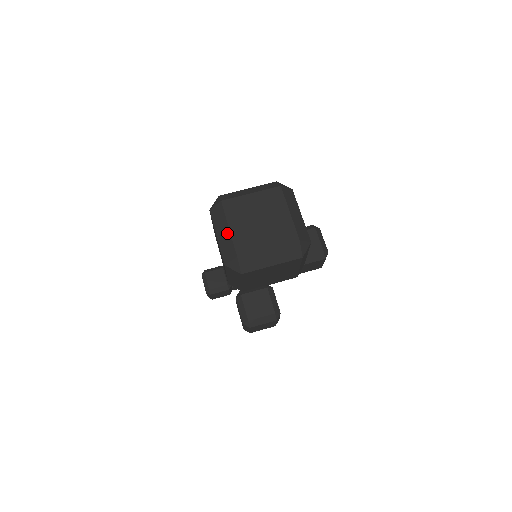
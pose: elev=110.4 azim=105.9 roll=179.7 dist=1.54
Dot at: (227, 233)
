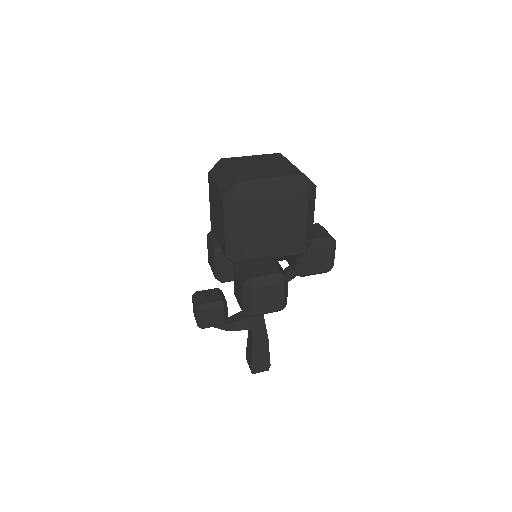
Dot at: (226, 173)
